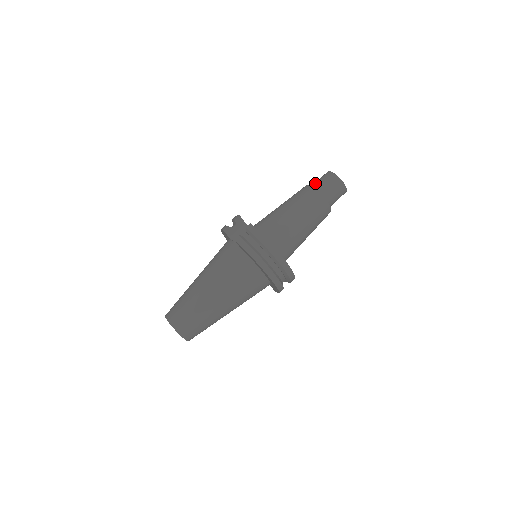
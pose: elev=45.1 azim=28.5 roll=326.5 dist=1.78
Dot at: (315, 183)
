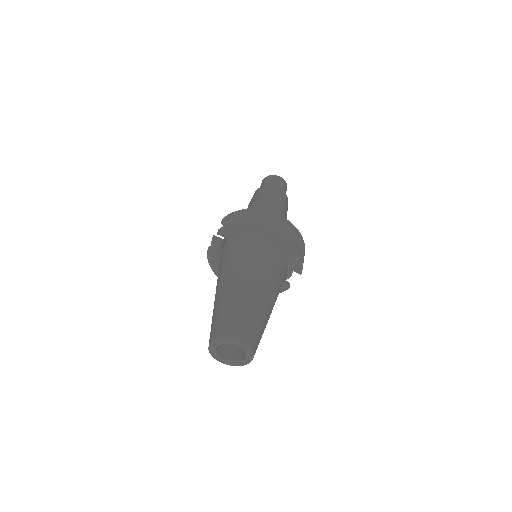
Dot at: occluded
